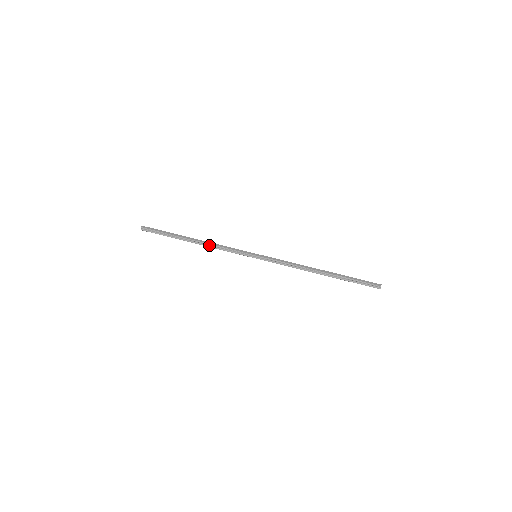
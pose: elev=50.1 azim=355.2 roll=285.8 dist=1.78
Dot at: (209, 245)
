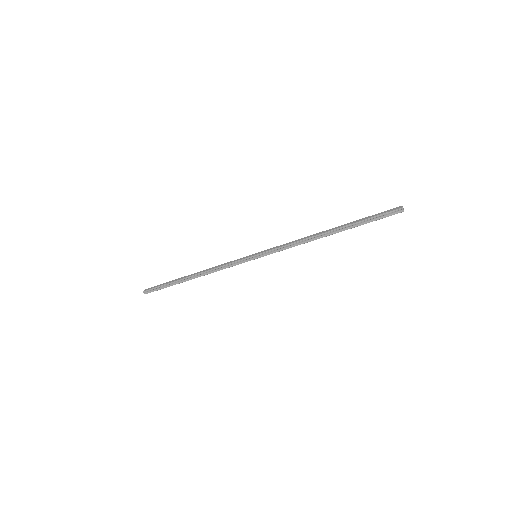
Dot at: (208, 272)
